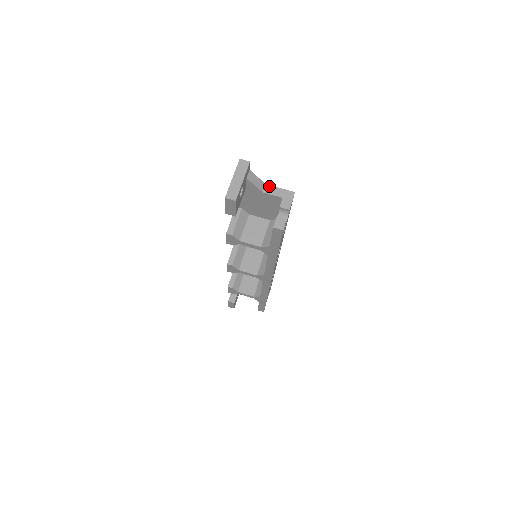
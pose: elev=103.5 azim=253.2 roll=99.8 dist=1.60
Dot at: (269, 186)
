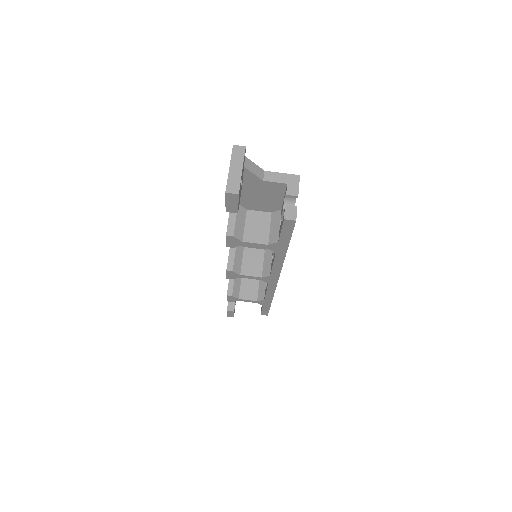
Dot at: (269, 173)
